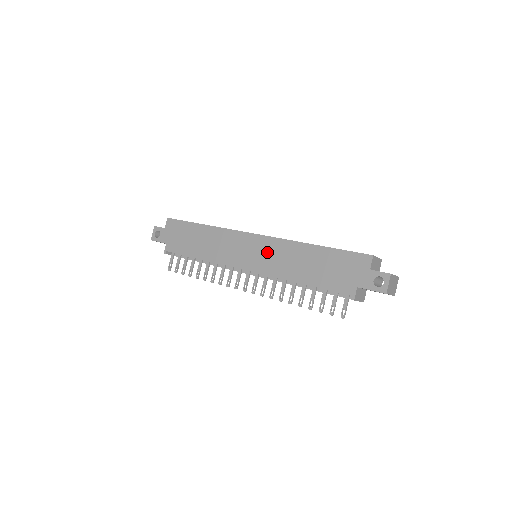
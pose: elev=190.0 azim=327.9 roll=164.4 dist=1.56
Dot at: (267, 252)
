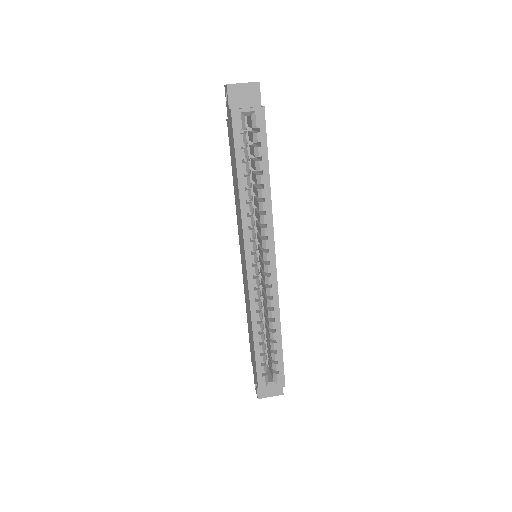
Dot at: (245, 281)
